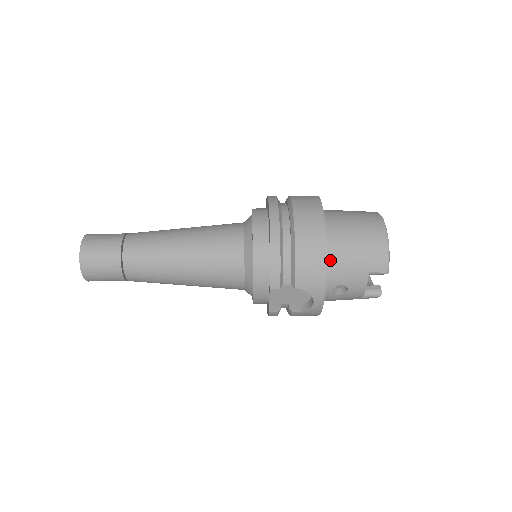
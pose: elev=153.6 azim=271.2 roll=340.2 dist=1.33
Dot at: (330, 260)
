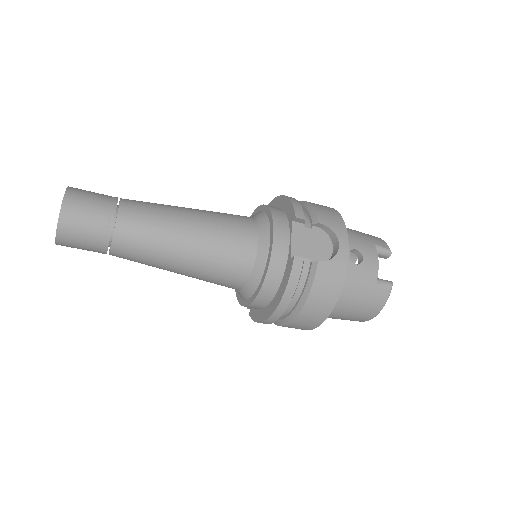
Dot at: occluded
